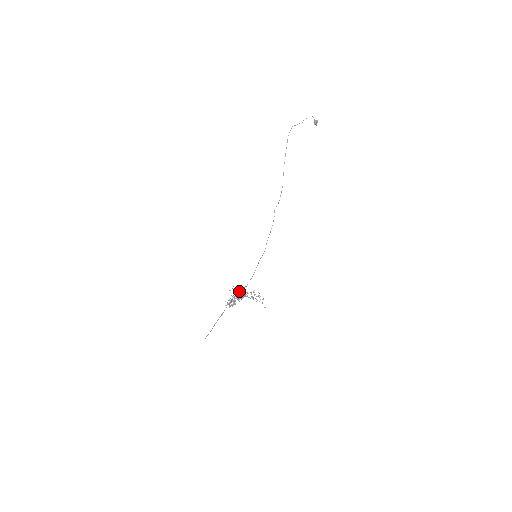
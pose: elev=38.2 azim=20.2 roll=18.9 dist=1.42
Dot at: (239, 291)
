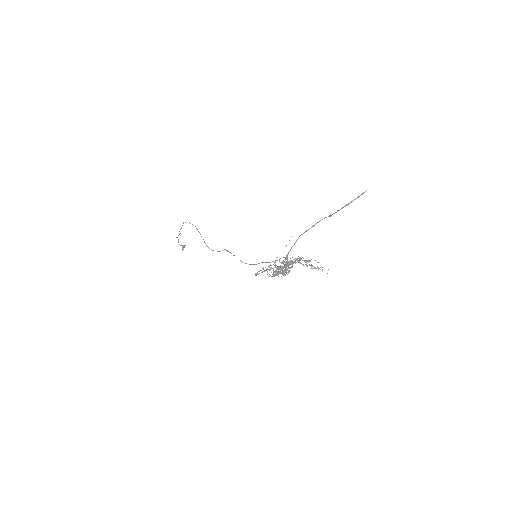
Dot at: occluded
